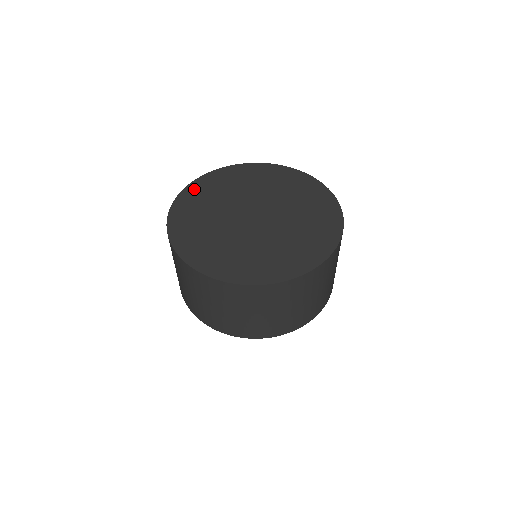
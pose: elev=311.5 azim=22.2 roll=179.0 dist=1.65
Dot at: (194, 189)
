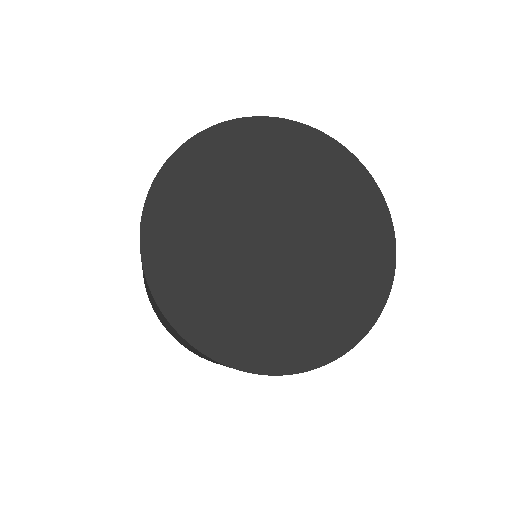
Dot at: (210, 144)
